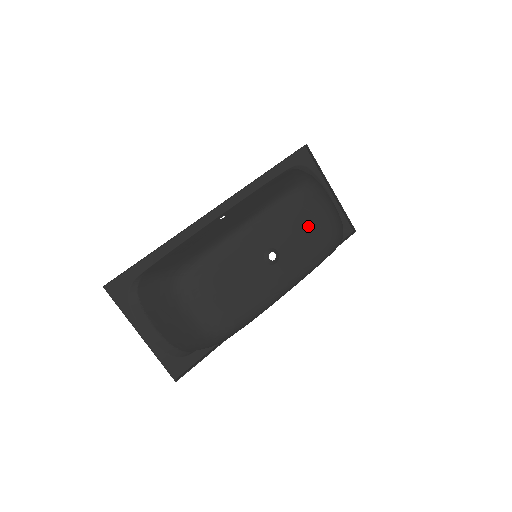
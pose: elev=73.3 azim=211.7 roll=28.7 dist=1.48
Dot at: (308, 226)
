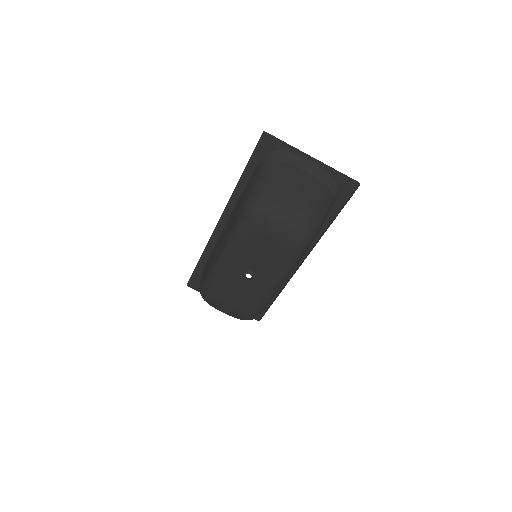
Dot at: (267, 245)
